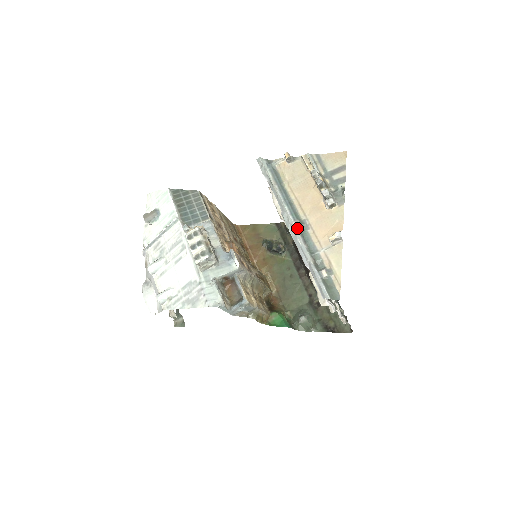
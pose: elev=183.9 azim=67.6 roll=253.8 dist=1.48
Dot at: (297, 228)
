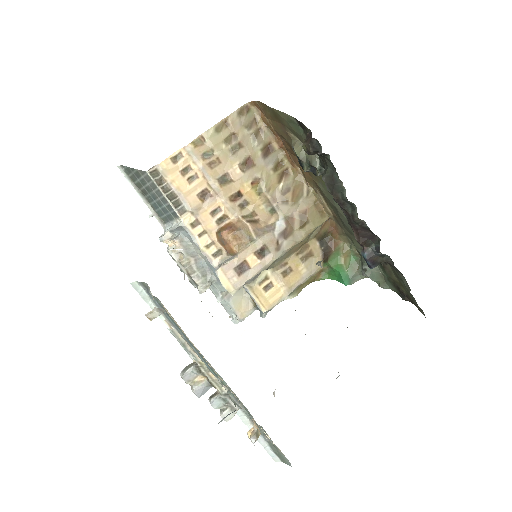
Dot at: occluded
